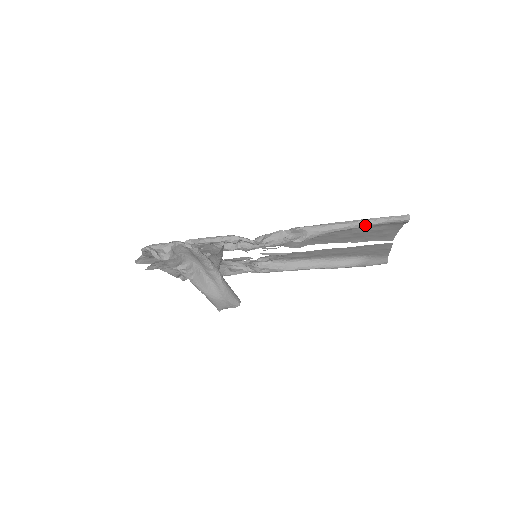
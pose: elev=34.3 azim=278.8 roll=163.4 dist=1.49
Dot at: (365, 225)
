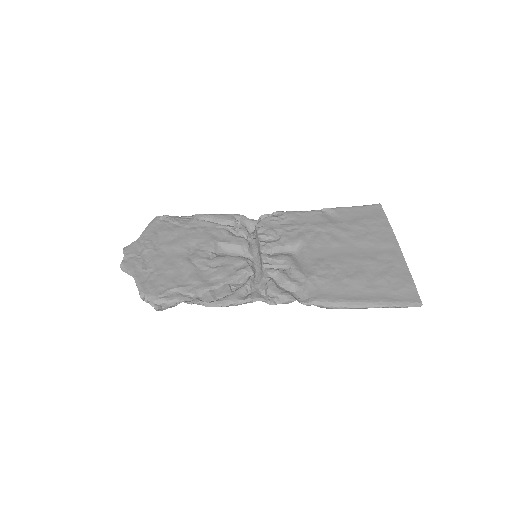
Dot at: (379, 307)
